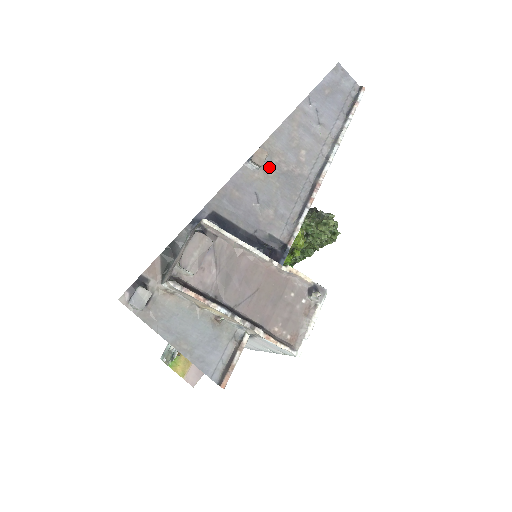
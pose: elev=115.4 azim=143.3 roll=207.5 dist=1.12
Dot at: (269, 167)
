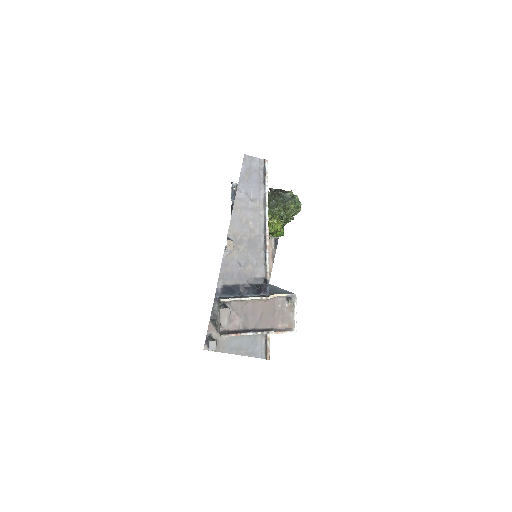
Dot at: (237, 244)
